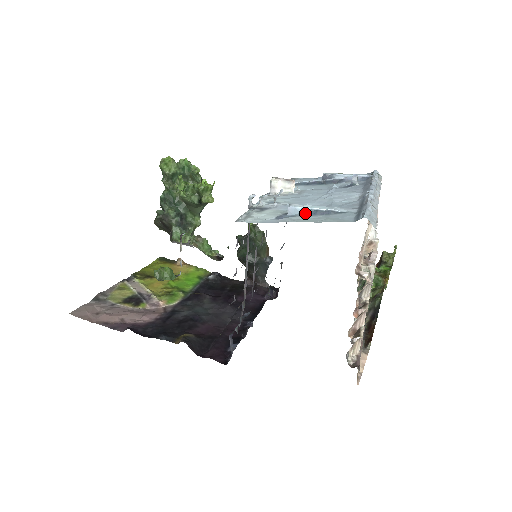
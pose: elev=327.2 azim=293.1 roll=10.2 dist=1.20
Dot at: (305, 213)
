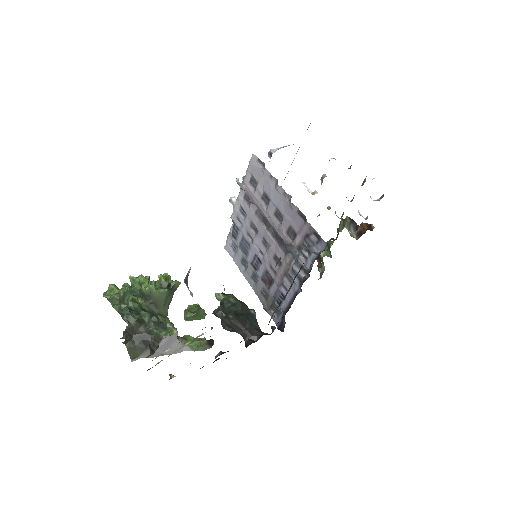
Dot at: occluded
